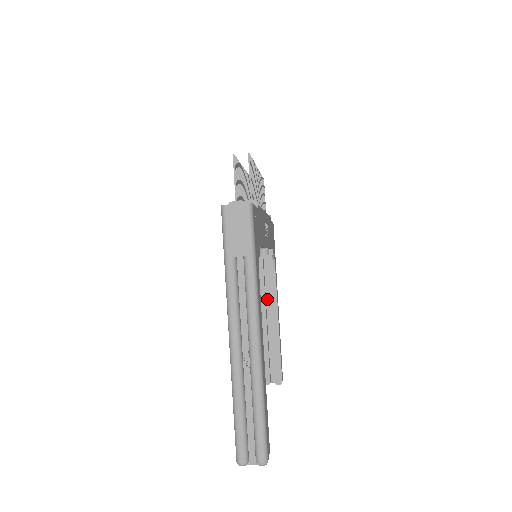
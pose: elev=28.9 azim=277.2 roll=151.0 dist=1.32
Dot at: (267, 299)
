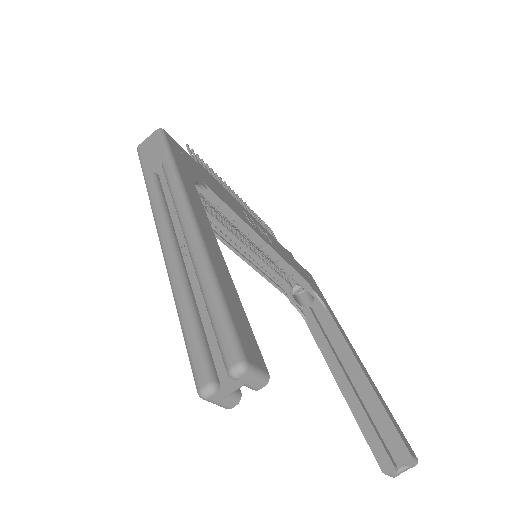
Dot at: (338, 353)
